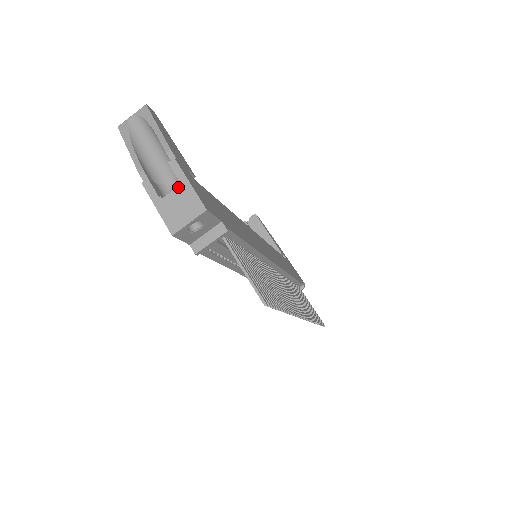
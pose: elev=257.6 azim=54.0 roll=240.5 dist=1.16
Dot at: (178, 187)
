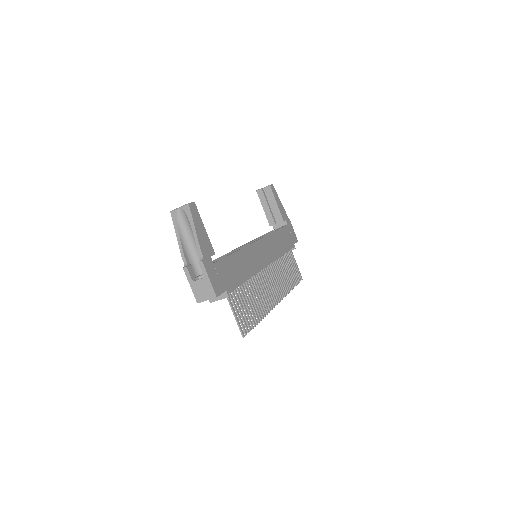
Dot at: (203, 279)
